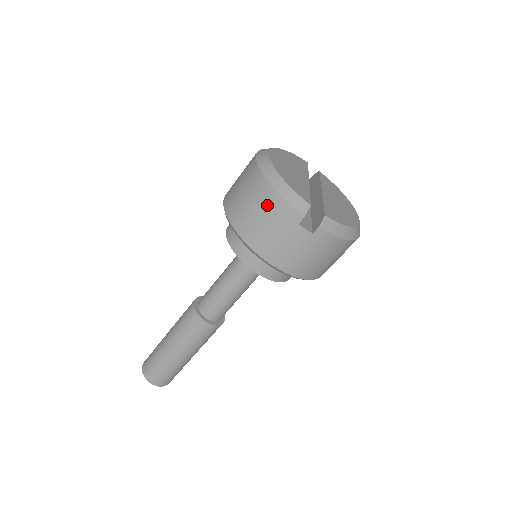
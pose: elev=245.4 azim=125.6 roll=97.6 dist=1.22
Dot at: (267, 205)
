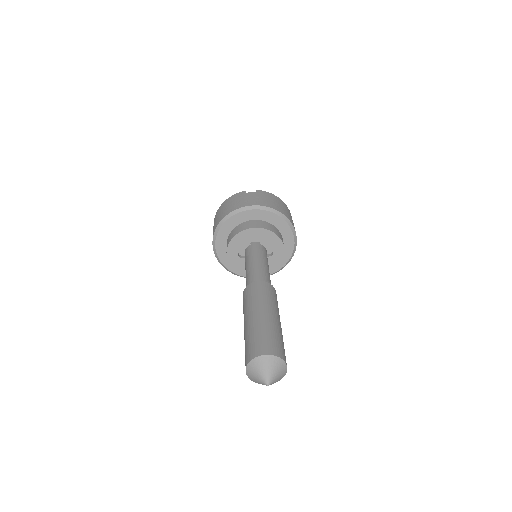
Dot at: (228, 202)
